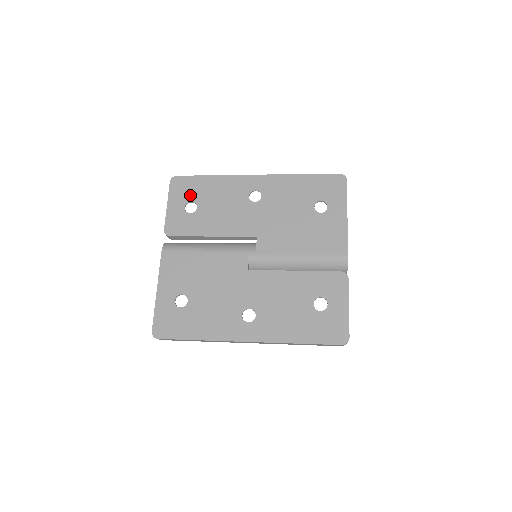
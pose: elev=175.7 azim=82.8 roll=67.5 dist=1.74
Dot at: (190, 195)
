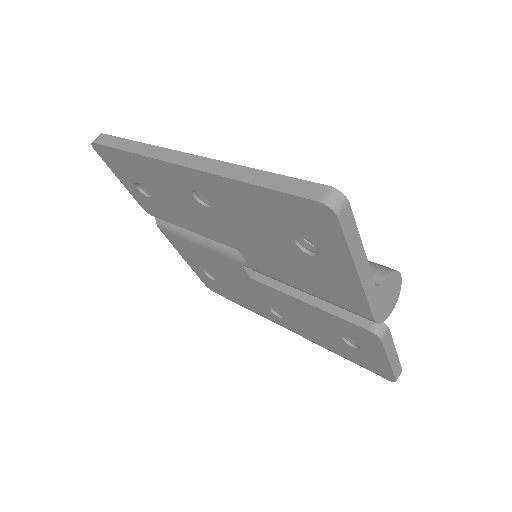
Dot at: (129, 174)
